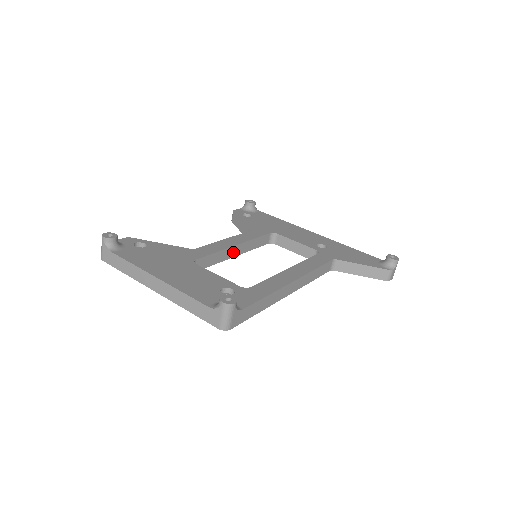
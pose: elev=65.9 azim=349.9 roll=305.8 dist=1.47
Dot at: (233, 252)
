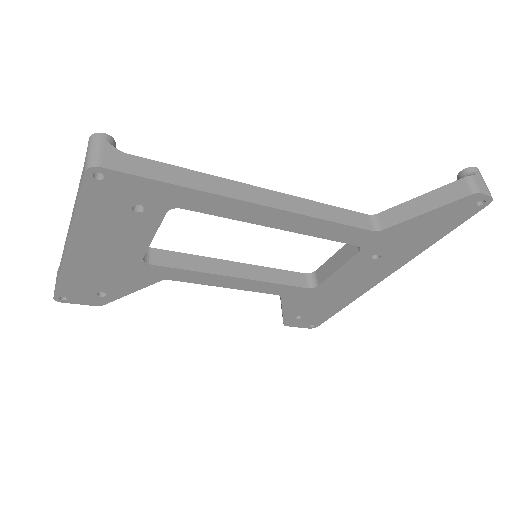
Dot at: (229, 270)
